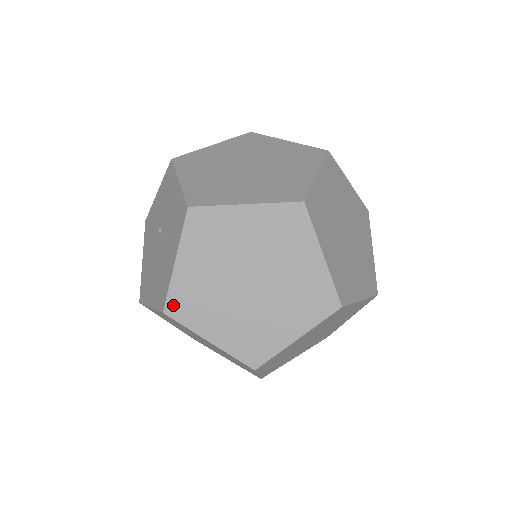
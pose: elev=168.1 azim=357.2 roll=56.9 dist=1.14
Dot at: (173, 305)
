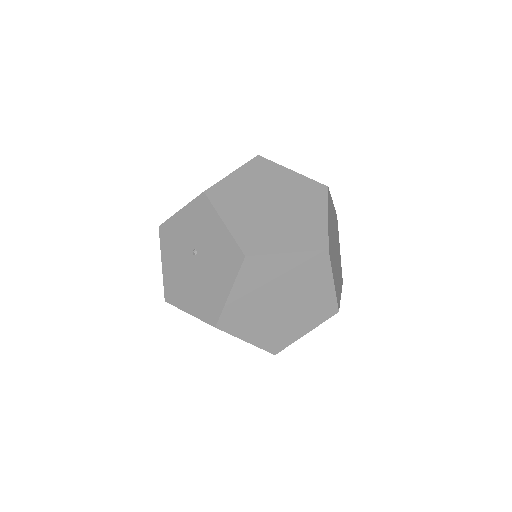
Dot at: (224, 322)
